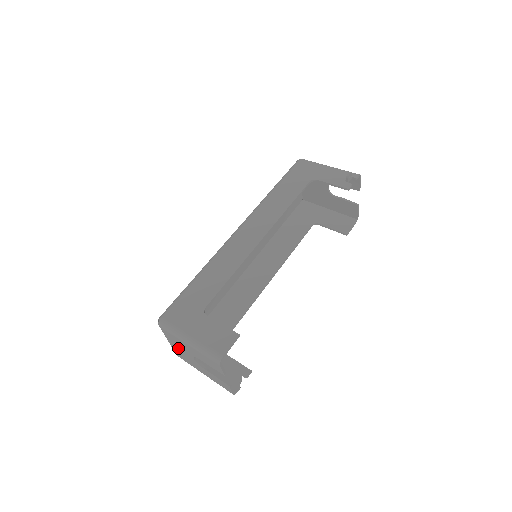
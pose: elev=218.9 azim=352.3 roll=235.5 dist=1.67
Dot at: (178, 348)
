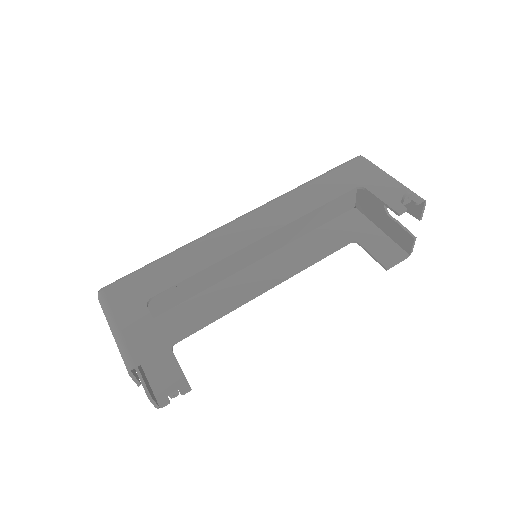
Dot at: occluded
